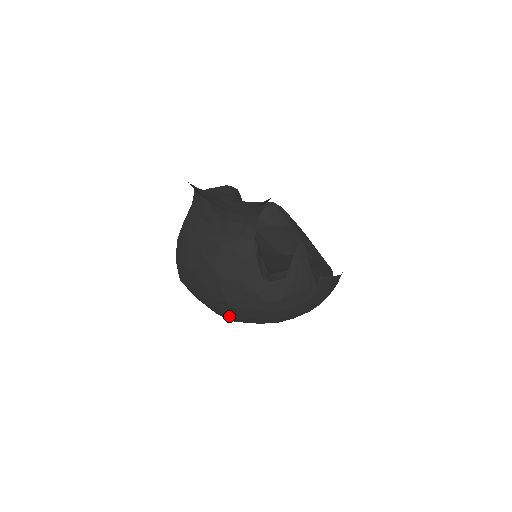
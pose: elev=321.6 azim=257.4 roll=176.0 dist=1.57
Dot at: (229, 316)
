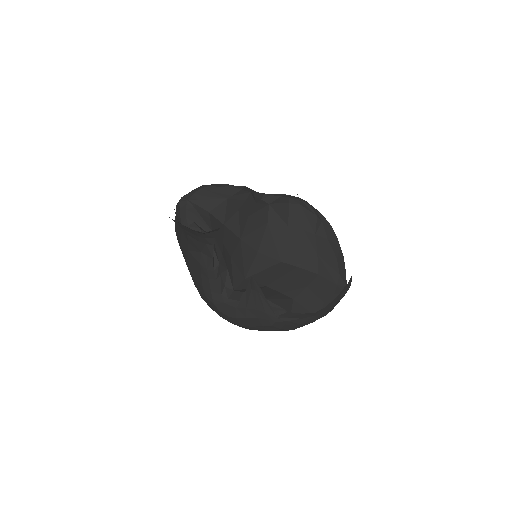
Dot at: occluded
